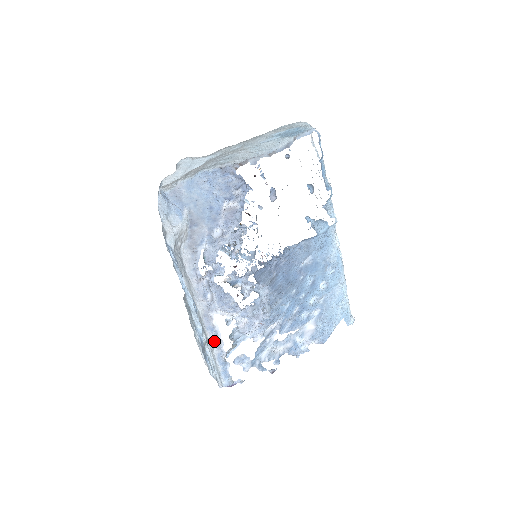
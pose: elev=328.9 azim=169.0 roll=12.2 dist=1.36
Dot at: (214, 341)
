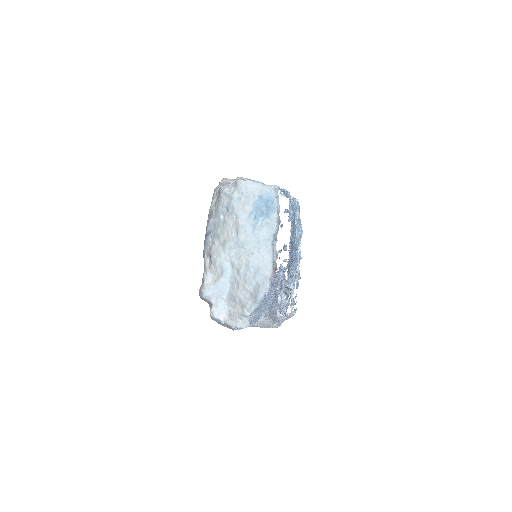
Dot at: (290, 316)
